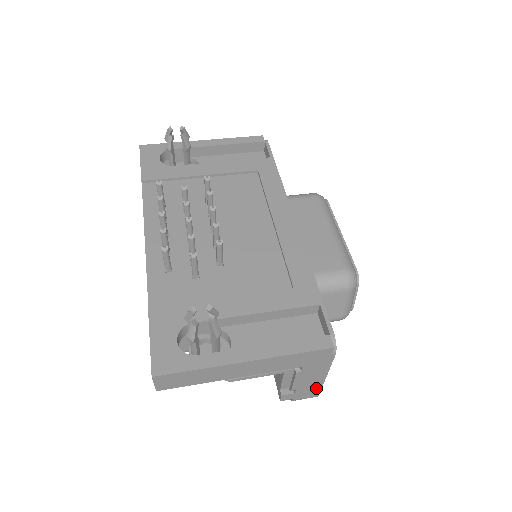
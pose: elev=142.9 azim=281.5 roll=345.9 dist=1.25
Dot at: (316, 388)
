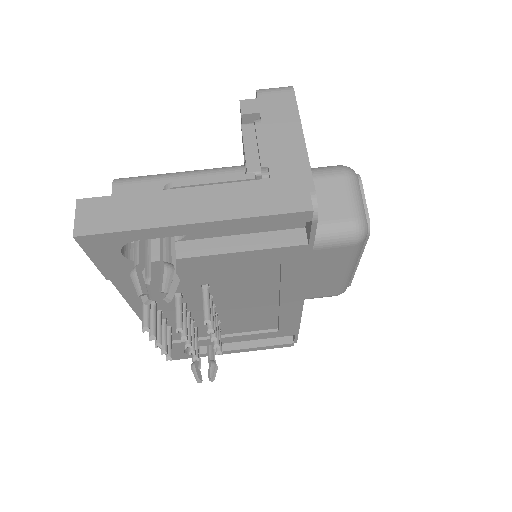
Dot at: occluded
